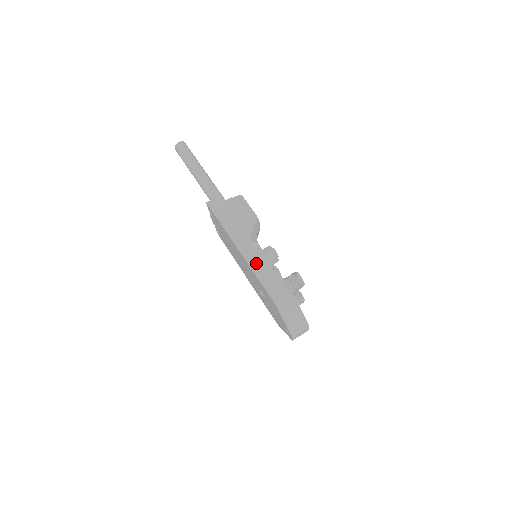
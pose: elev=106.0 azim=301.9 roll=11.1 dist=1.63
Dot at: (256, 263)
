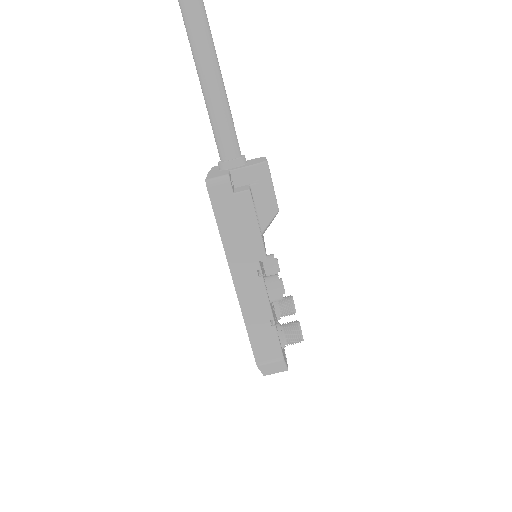
Dot at: (252, 310)
